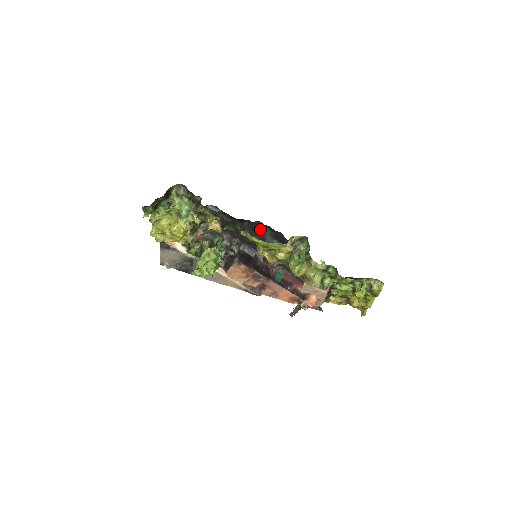
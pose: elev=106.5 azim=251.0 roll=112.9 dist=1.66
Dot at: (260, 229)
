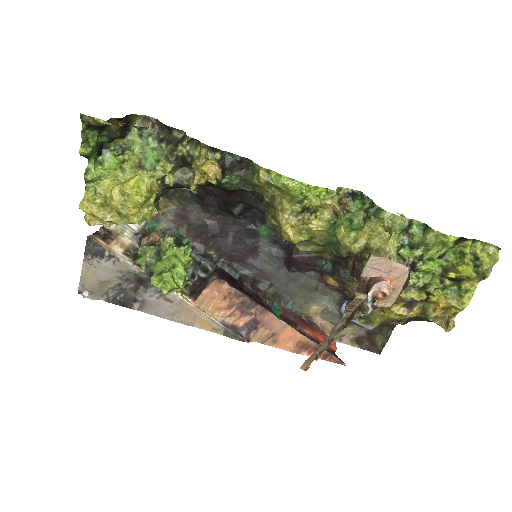
Dot at: (253, 228)
